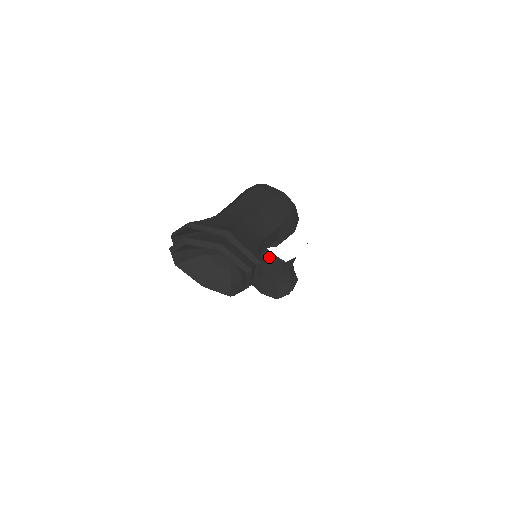
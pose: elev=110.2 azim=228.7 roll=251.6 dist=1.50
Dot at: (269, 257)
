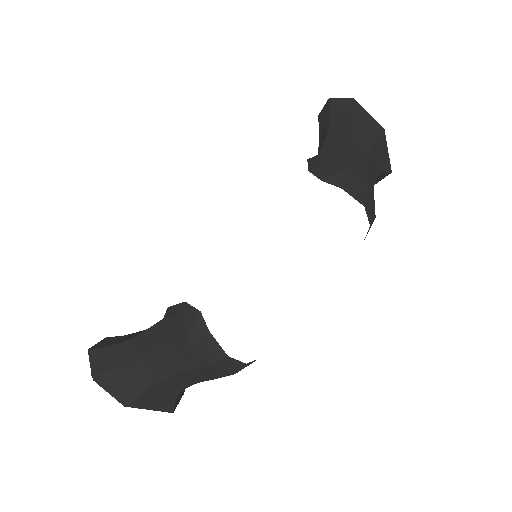
Dot at: occluded
